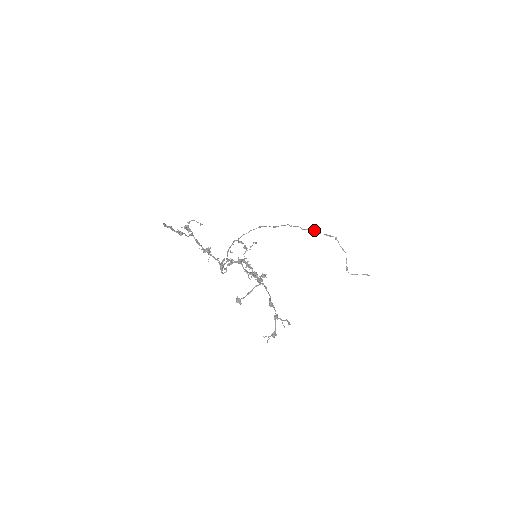
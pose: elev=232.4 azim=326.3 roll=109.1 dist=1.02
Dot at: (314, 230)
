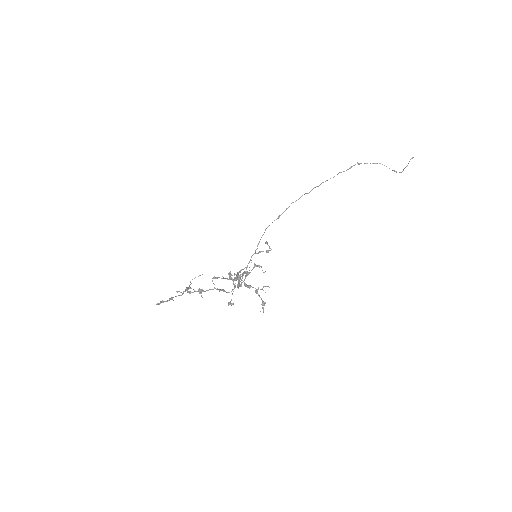
Dot at: (321, 183)
